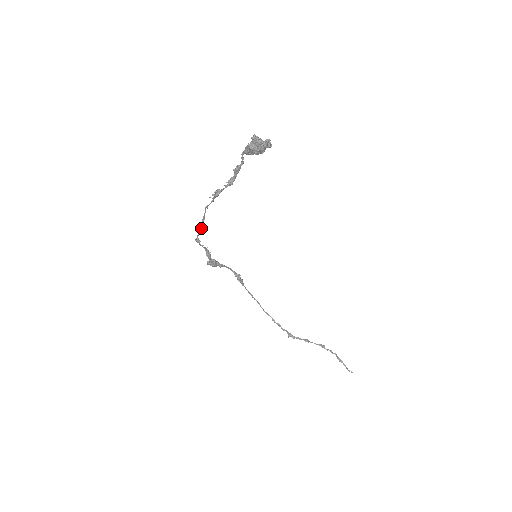
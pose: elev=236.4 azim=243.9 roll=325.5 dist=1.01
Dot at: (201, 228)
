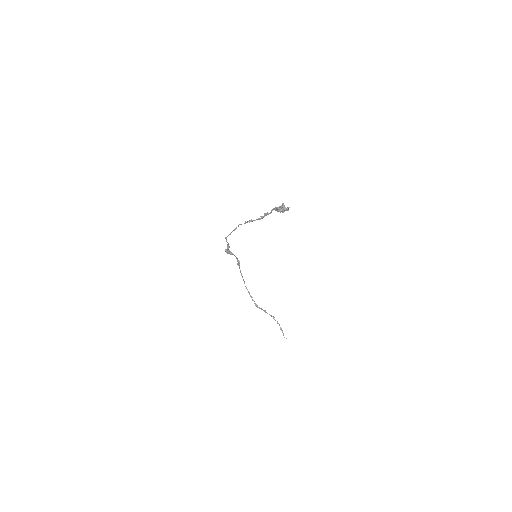
Dot at: occluded
